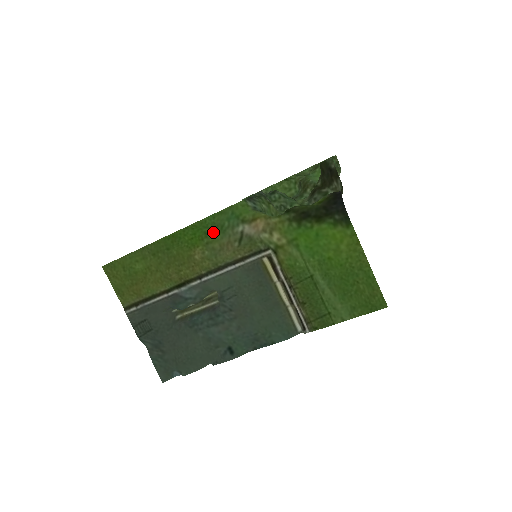
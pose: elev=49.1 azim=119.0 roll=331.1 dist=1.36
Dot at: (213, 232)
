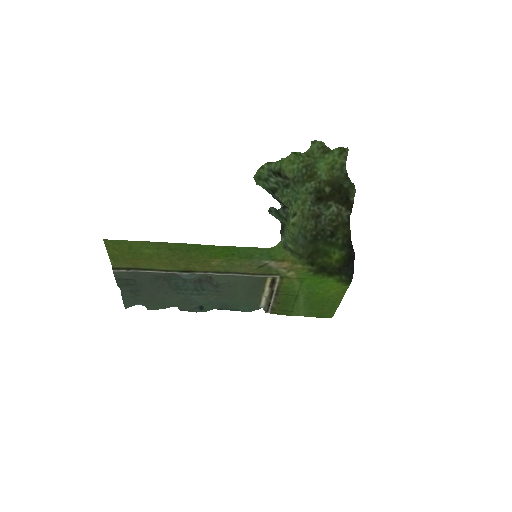
Dot at: (241, 256)
